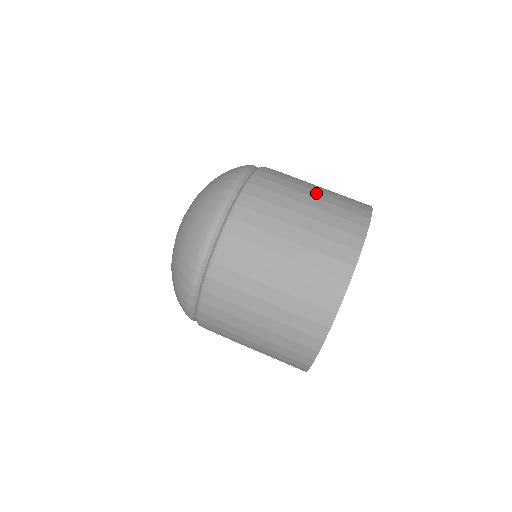
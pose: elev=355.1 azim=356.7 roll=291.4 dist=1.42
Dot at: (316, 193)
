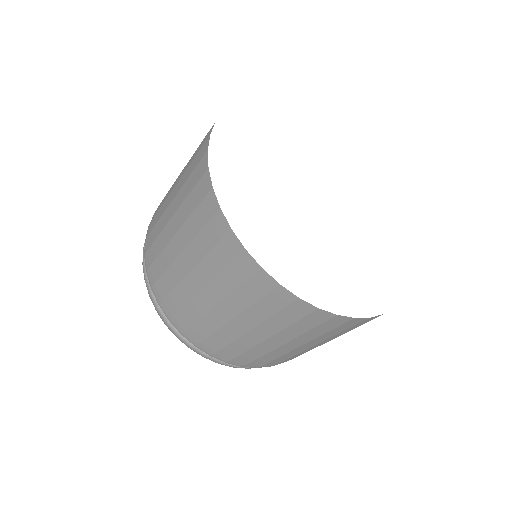
Dot at: occluded
